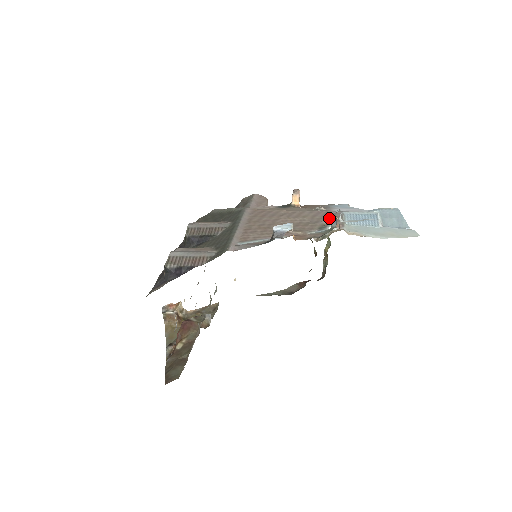
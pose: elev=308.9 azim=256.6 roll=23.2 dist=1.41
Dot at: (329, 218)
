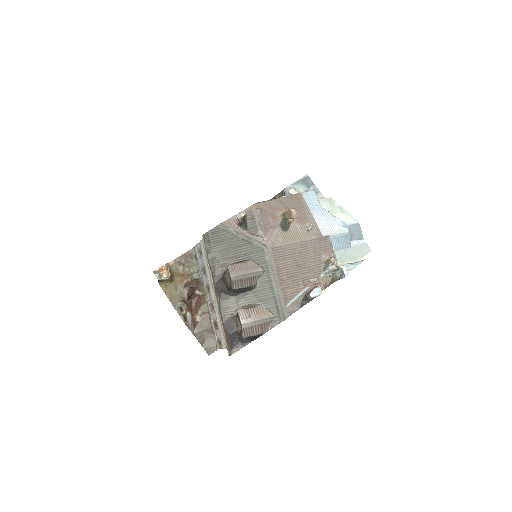
Dot at: (331, 260)
